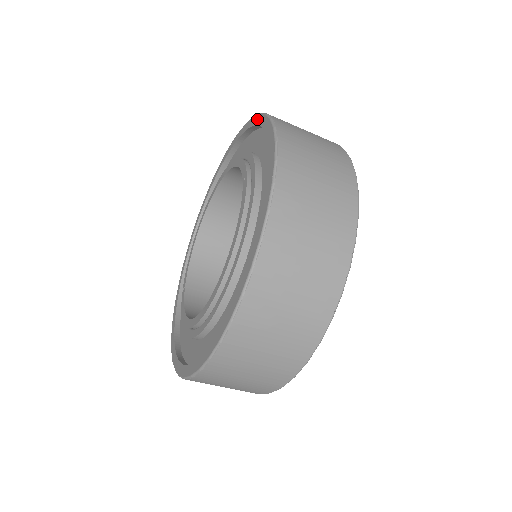
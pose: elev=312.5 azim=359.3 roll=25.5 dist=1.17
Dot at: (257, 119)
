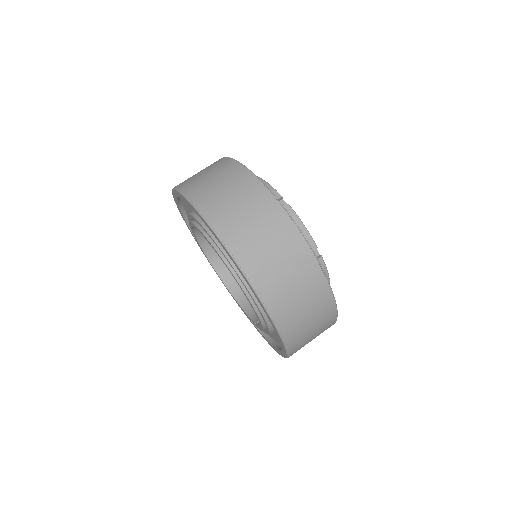
Dot at: (179, 211)
